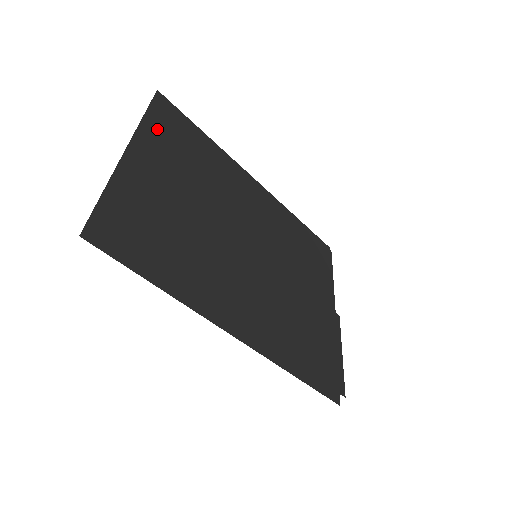
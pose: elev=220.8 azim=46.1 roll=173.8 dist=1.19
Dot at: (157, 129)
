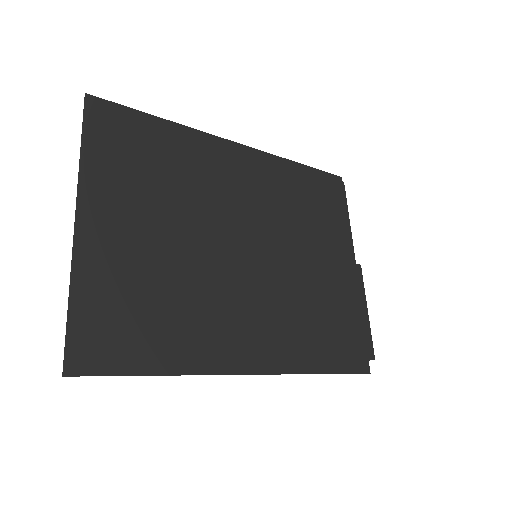
Dot at: (102, 160)
